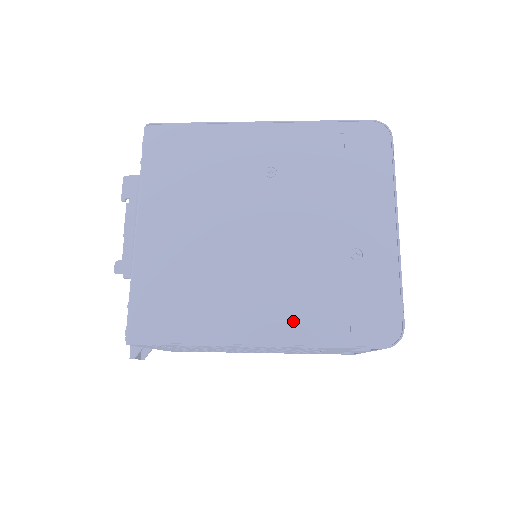
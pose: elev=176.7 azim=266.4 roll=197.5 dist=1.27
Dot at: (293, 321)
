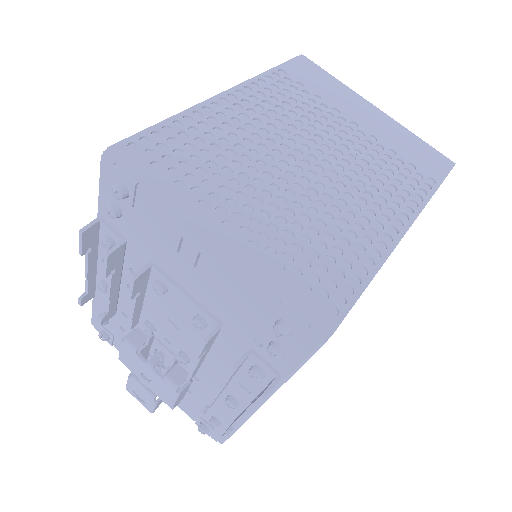
Dot at: occluded
